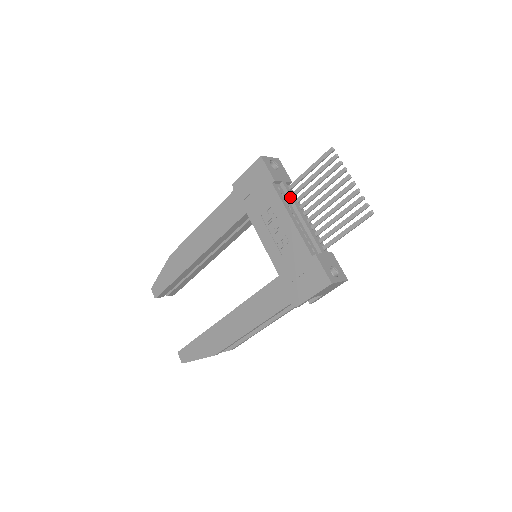
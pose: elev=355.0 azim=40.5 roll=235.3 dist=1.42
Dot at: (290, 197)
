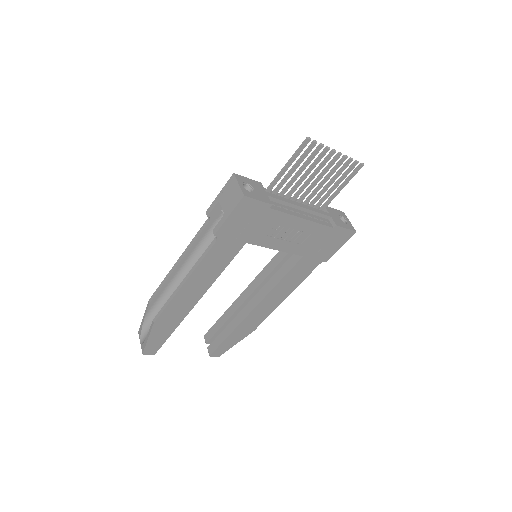
Dot at: (283, 202)
